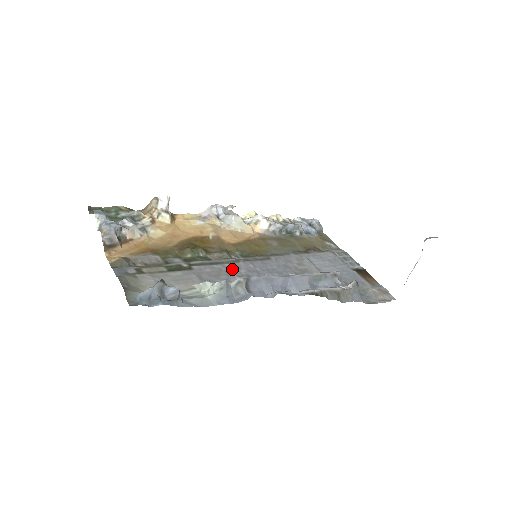
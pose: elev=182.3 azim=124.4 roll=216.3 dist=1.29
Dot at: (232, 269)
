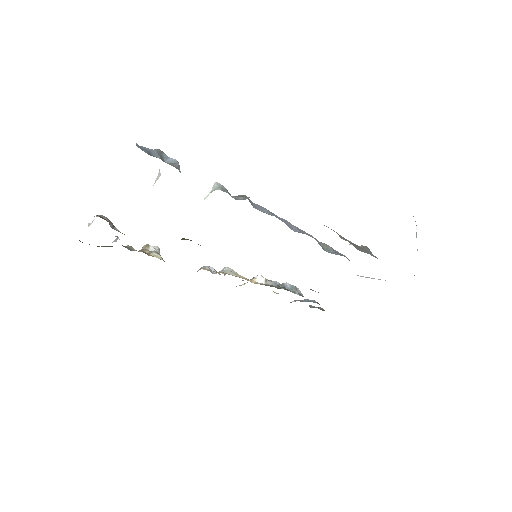
Dot at: occluded
